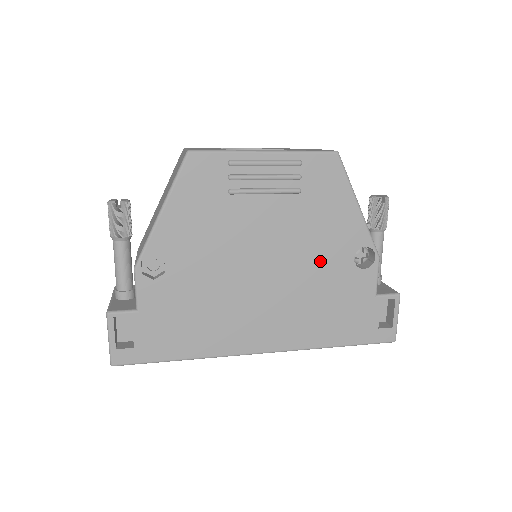
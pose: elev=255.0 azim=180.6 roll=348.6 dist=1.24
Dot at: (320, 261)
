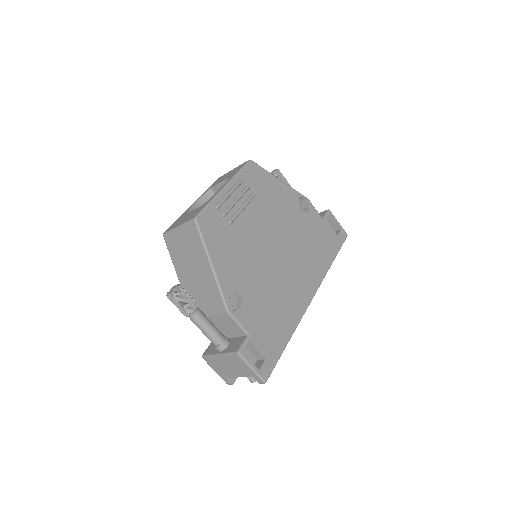
Dot at: (291, 223)
